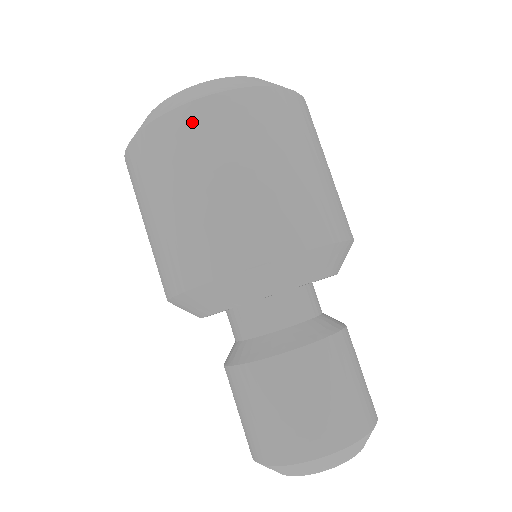
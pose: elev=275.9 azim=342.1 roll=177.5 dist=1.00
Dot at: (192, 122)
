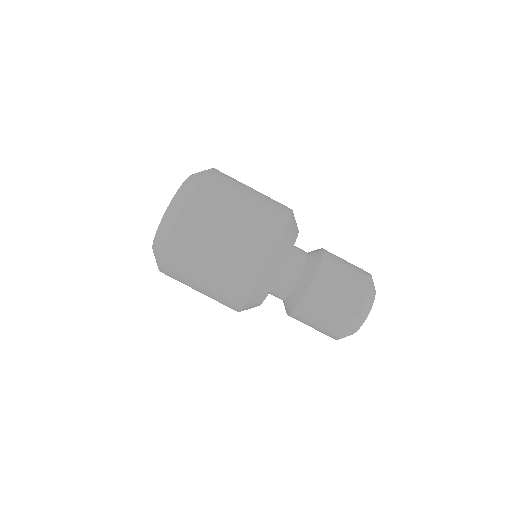
Dot at: (185, 229)
